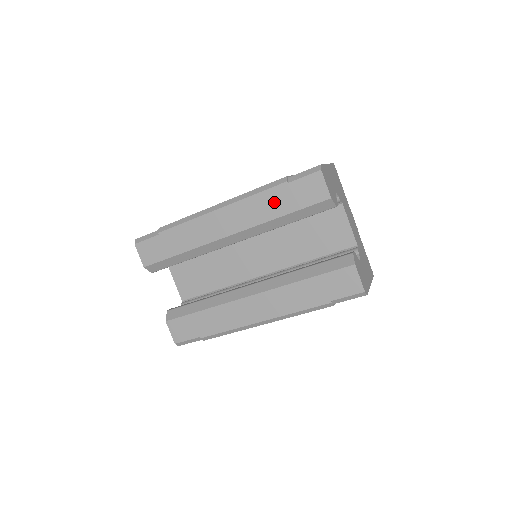
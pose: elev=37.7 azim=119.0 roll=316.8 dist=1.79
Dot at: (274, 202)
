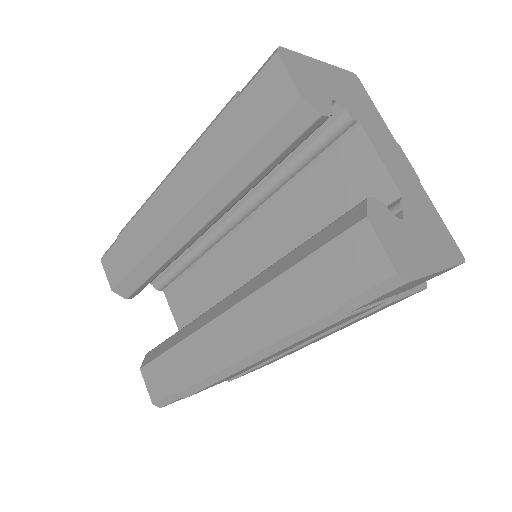
Dot at: (224, 141)
